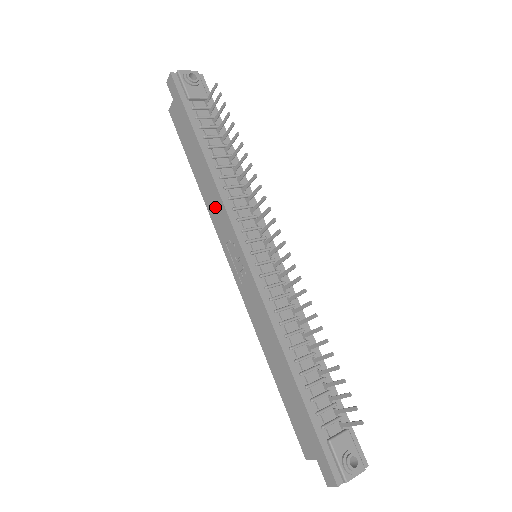
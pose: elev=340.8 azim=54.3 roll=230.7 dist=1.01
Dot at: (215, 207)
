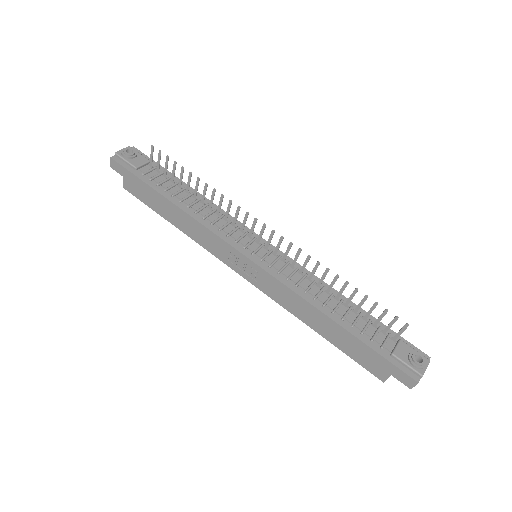
Dot at: (204, 237)
